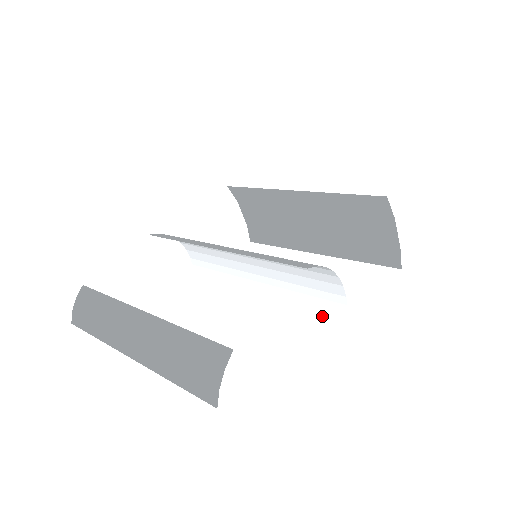
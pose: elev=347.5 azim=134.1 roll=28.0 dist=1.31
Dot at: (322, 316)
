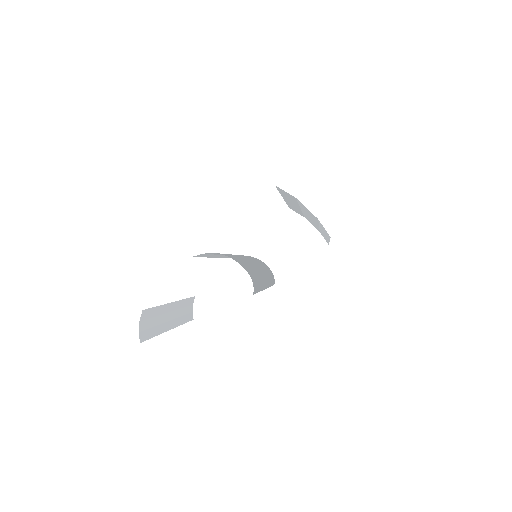
Dot at: (257, 289)
